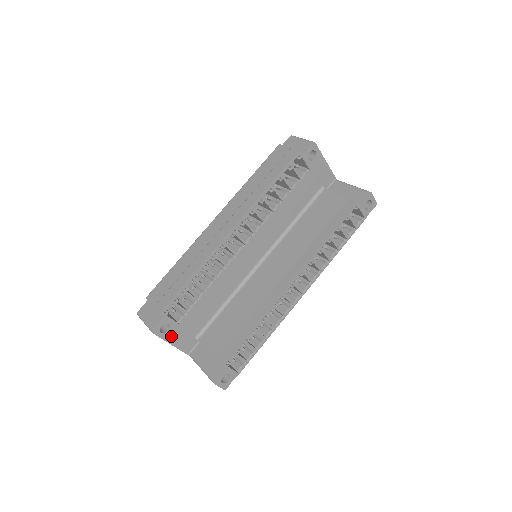
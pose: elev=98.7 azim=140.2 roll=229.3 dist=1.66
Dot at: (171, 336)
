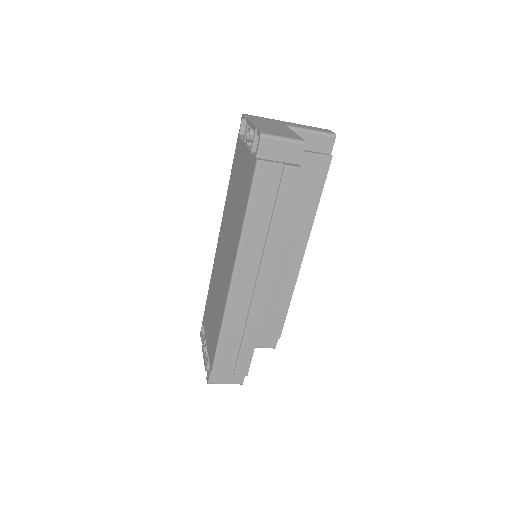
Dot at: occluded
